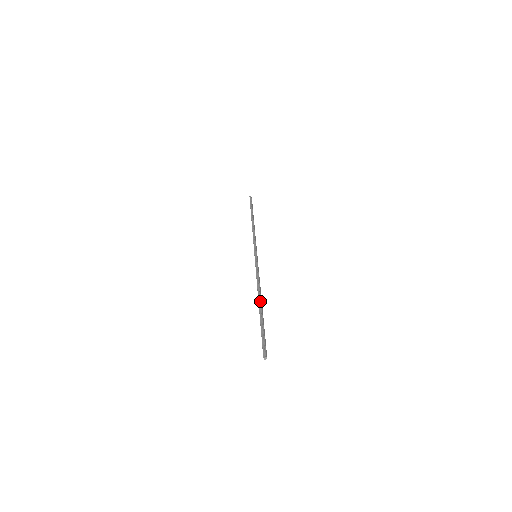
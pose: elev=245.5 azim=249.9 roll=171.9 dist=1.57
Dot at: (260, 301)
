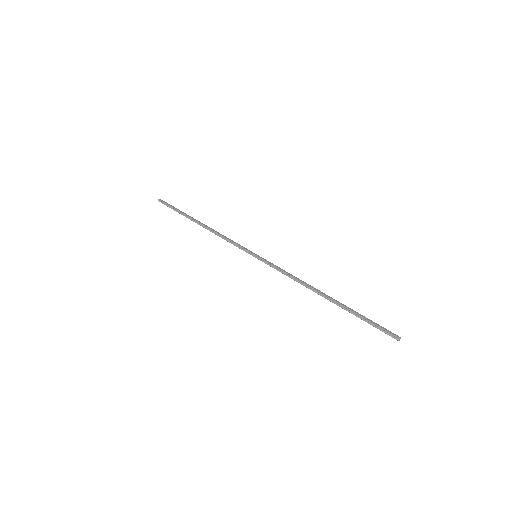
Dot at: (324, 296)
